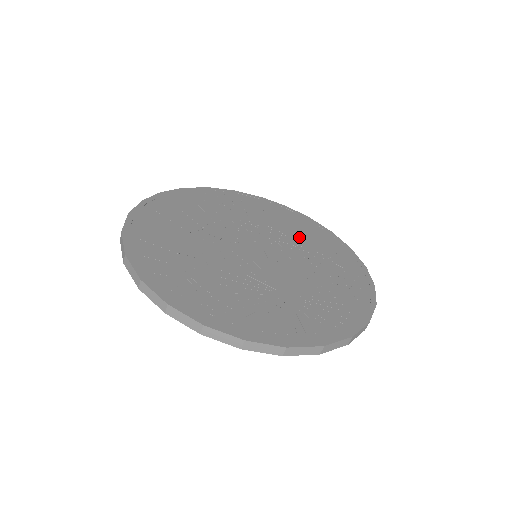
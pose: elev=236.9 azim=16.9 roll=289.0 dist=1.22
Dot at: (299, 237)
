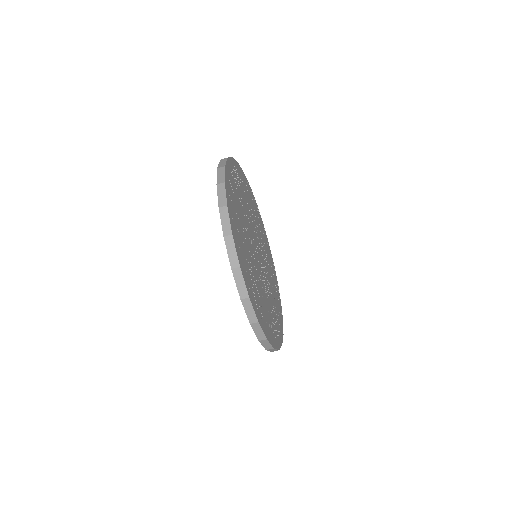
Dot at: (260, 232)
